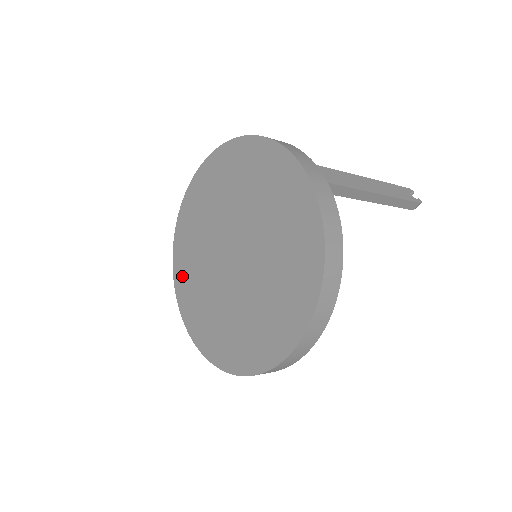
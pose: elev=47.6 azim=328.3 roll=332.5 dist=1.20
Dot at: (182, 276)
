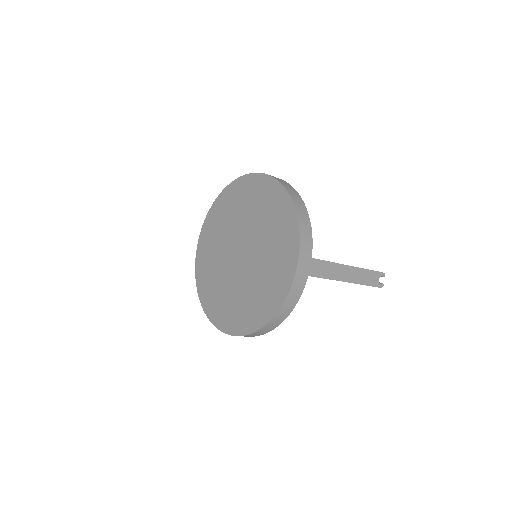
Dot at: (212, 221)
